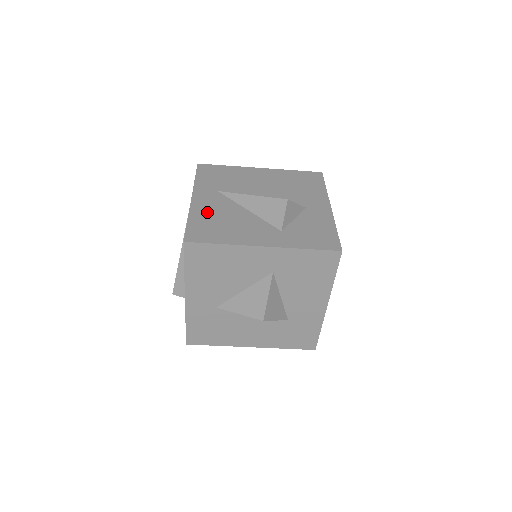
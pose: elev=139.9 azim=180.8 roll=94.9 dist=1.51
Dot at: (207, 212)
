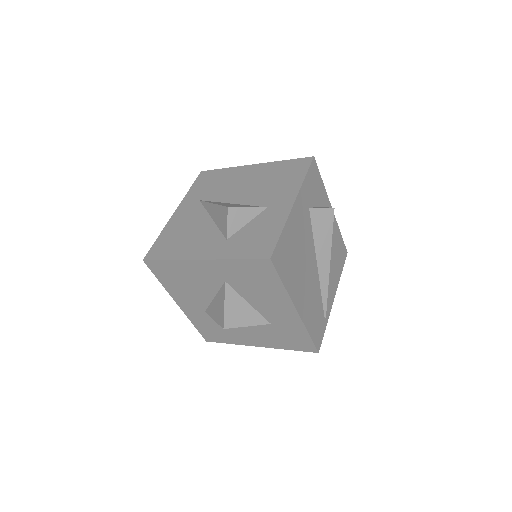
Dot at: (177, 226)
